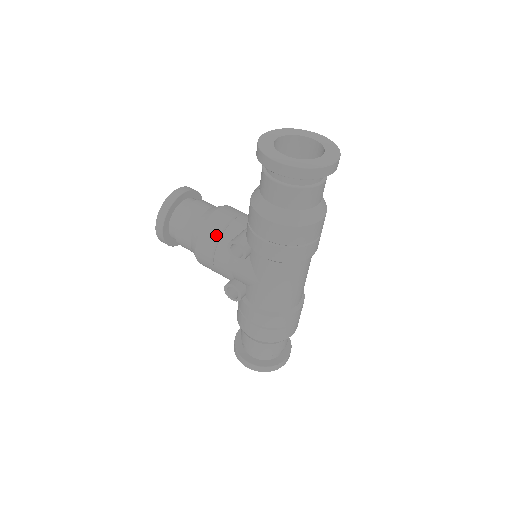
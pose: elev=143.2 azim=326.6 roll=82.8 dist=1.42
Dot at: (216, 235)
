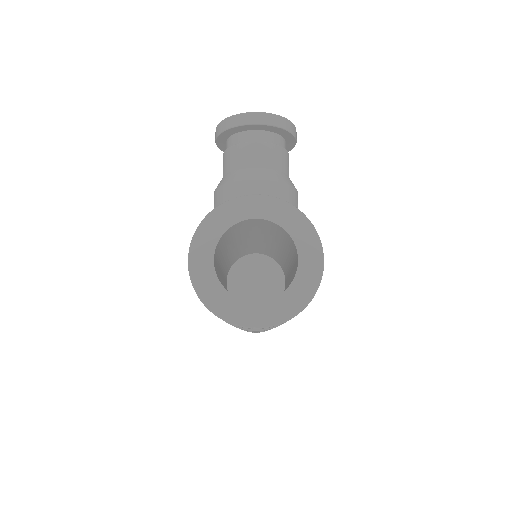
Dot at: occluded
